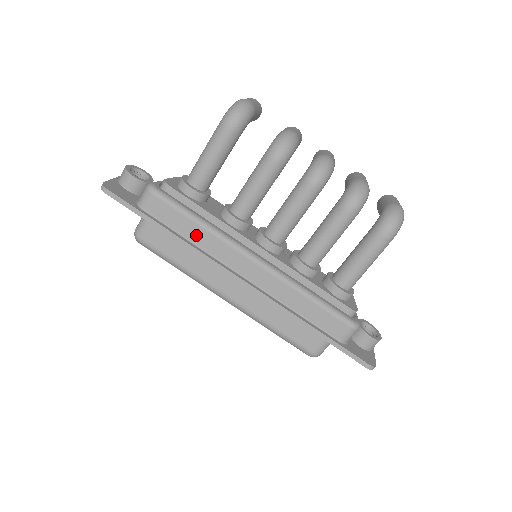
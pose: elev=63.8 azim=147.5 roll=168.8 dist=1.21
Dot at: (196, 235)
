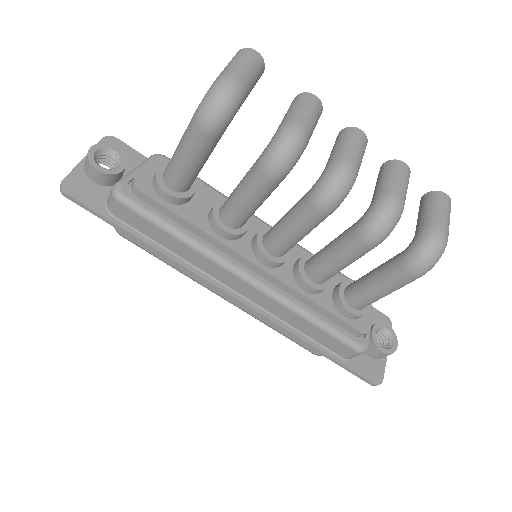
Dot at: (177, 248)
